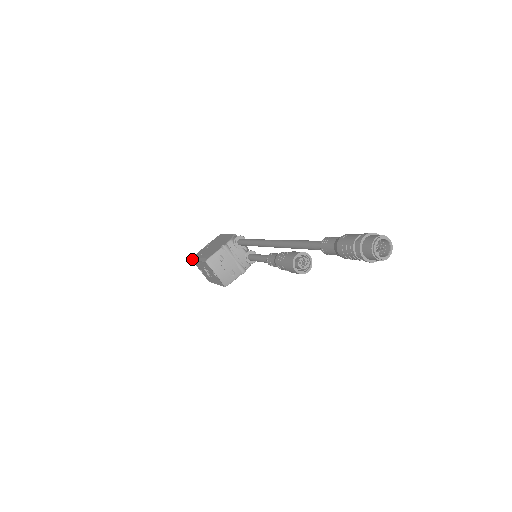
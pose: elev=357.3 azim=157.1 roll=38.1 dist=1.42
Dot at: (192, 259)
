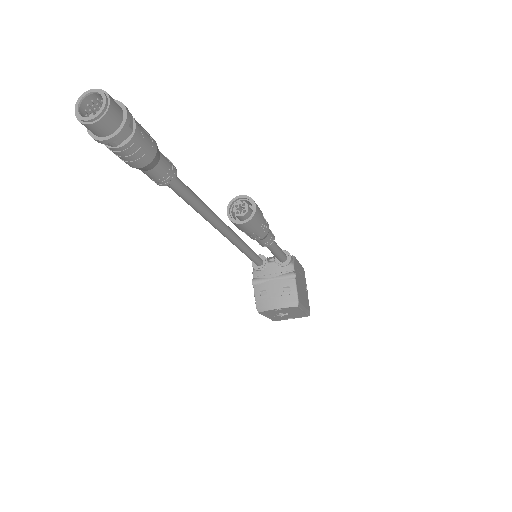
Dot at: occluded
